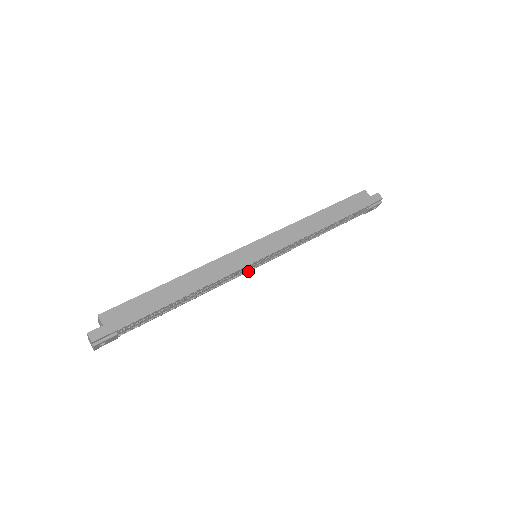
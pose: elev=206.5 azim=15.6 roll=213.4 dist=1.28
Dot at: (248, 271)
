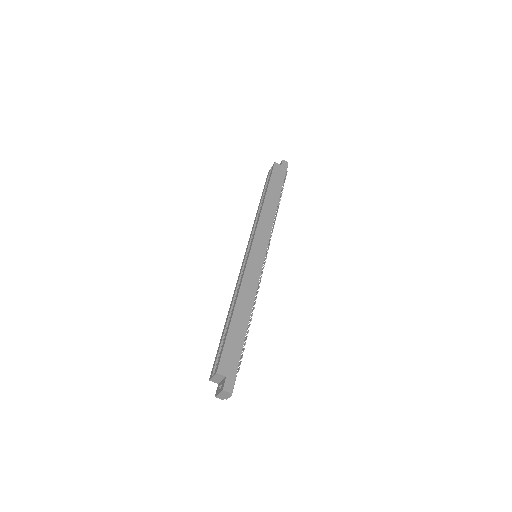
Dot at: occluded
